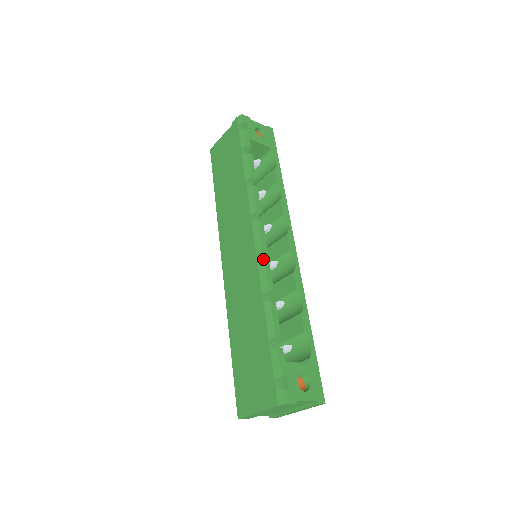
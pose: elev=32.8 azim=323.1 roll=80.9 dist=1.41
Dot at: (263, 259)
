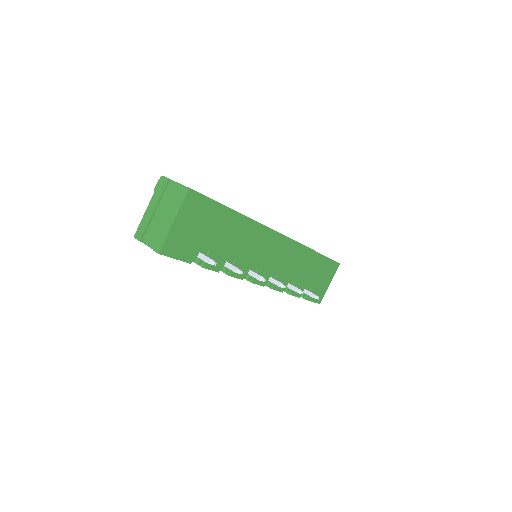
Dot at: occluded
